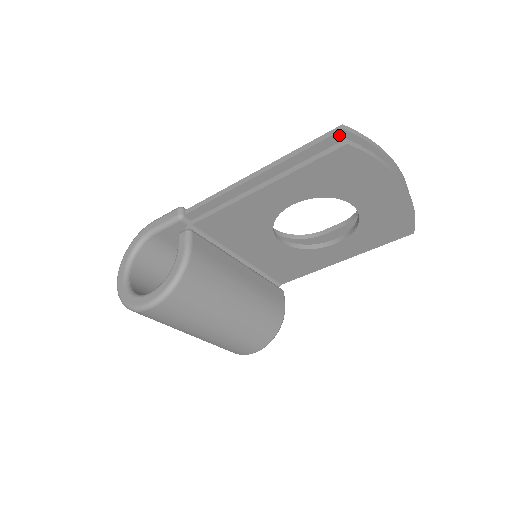
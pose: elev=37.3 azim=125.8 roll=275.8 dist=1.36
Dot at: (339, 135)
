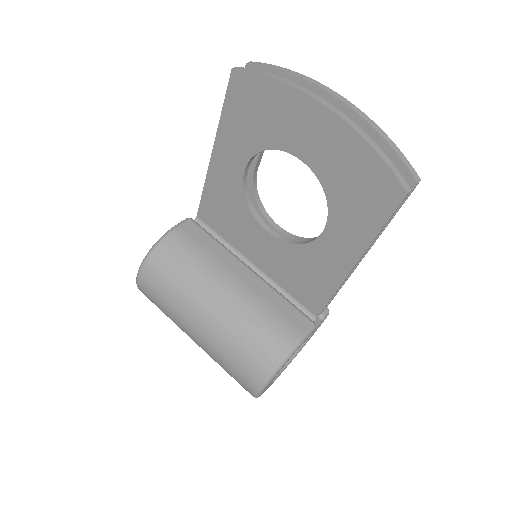
Dot at: occluded
